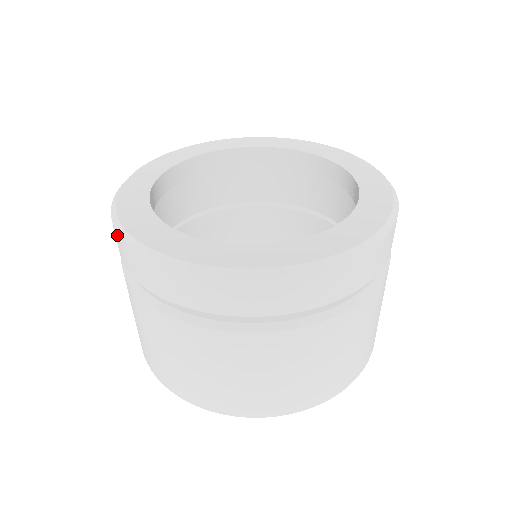
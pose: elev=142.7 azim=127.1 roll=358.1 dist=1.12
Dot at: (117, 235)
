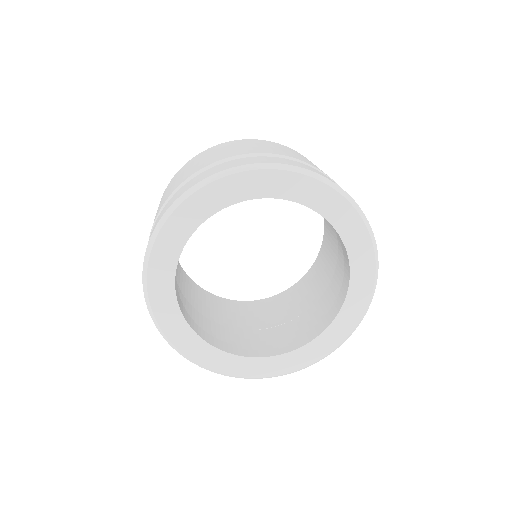
Dot at: (143, 281)
